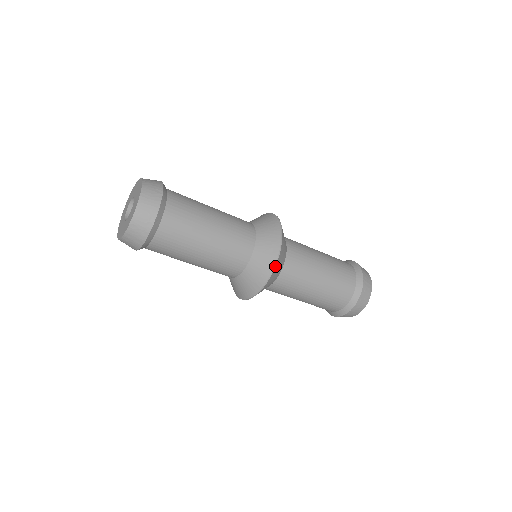
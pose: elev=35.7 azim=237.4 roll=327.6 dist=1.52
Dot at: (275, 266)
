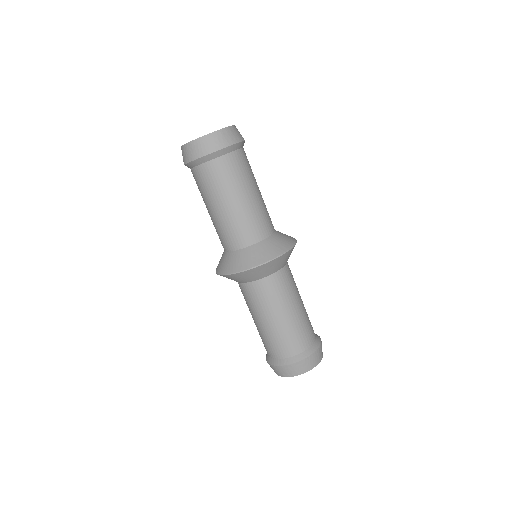
Dot at: (296, 242)
